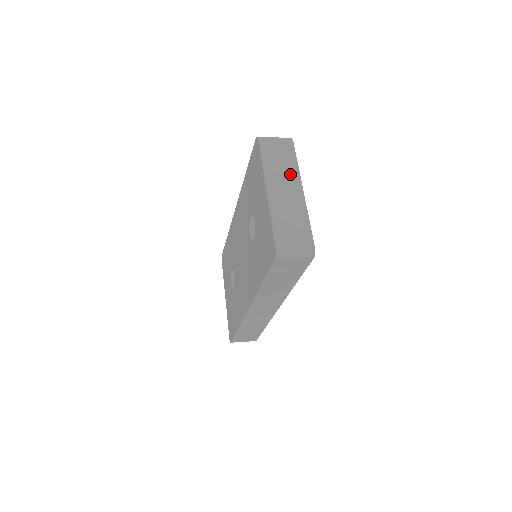
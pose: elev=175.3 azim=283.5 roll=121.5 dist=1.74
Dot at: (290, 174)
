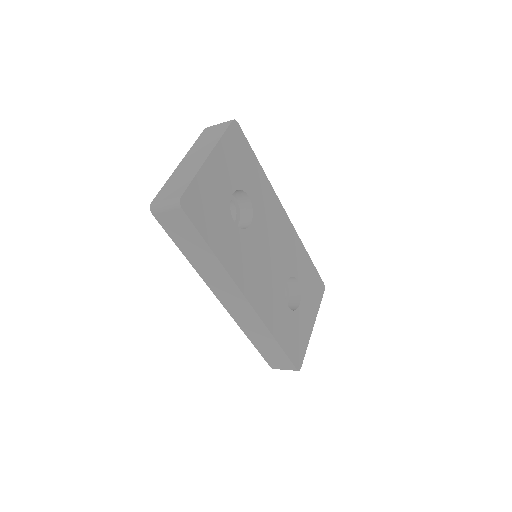
Dot at: (208, 146)
